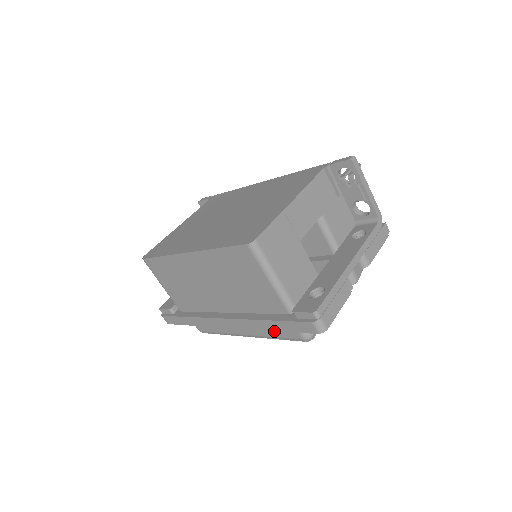
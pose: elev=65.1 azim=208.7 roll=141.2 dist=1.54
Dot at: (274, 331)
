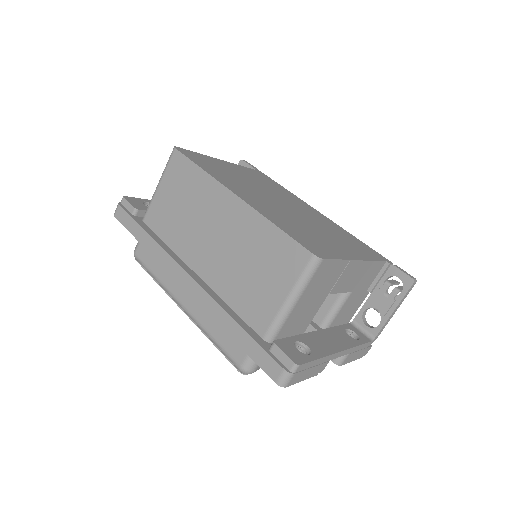
Dot at: (221, 333)
